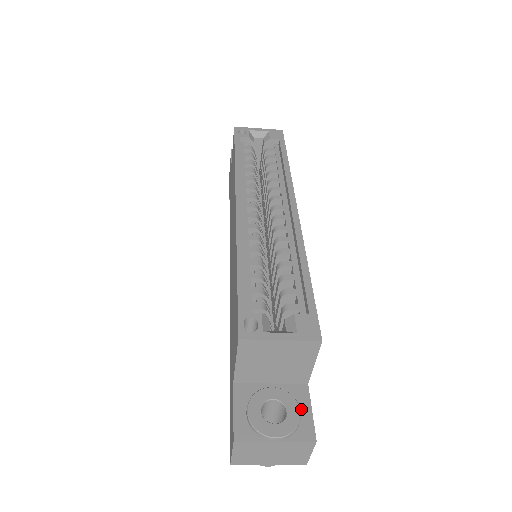
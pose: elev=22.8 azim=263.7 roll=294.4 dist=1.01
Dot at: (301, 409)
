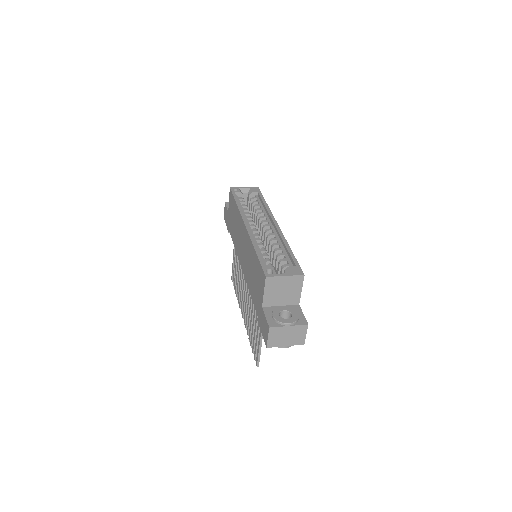
Dot at: (298, 314)
